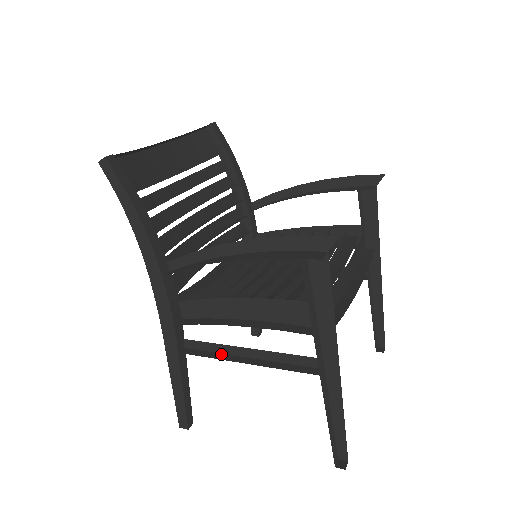
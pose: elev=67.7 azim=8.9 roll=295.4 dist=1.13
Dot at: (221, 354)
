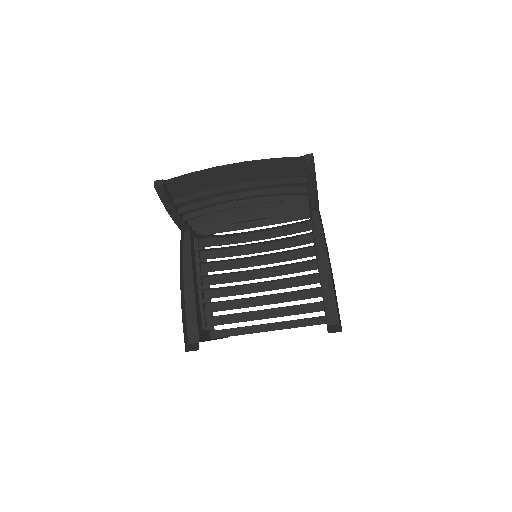
Dot at: occluded
